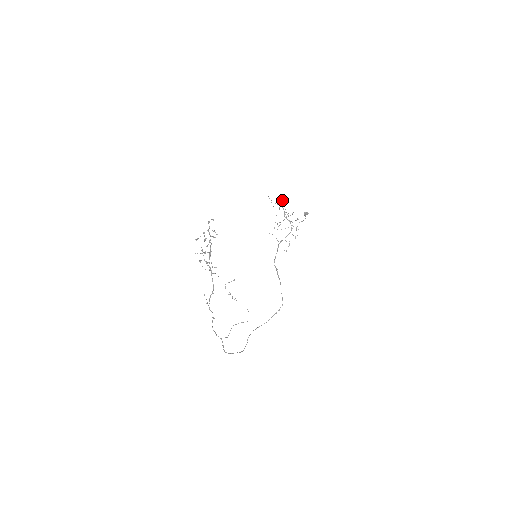
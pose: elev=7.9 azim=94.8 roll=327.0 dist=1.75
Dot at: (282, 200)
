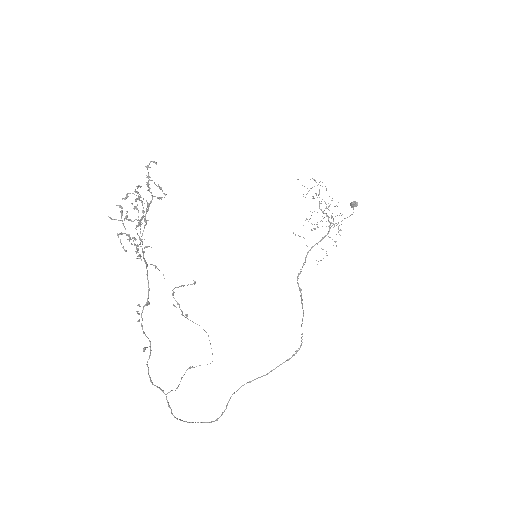
Dot at: occluded
